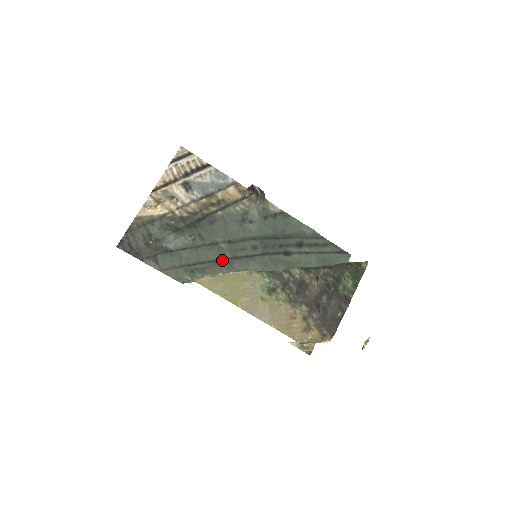
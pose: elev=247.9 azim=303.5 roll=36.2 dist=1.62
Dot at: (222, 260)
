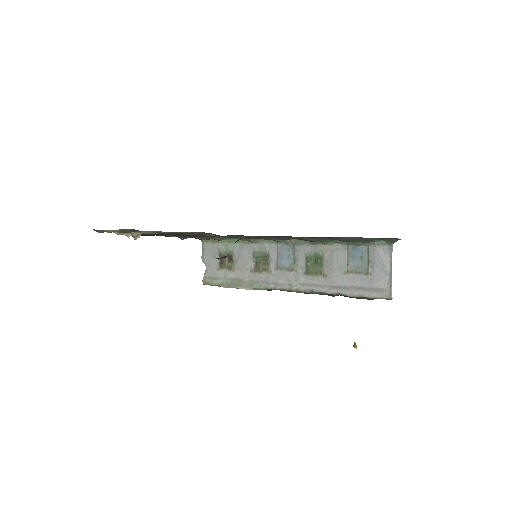
Dot at: occluded
